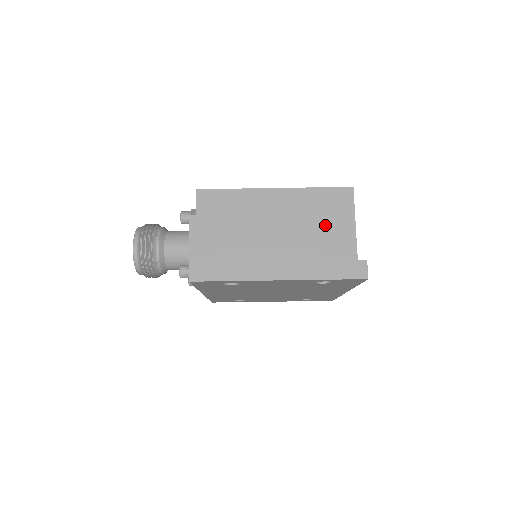
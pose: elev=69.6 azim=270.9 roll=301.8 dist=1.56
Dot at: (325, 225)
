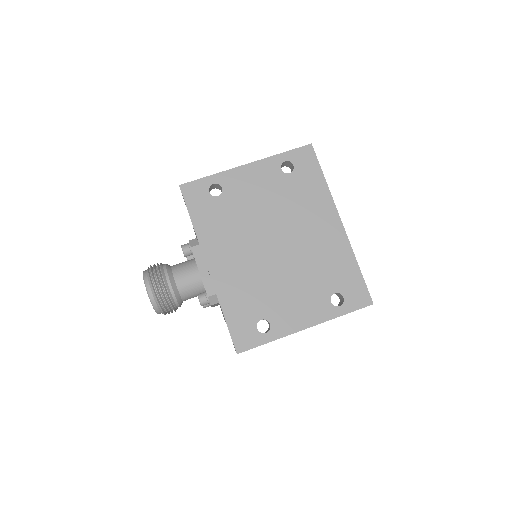
Dot at: occluded
